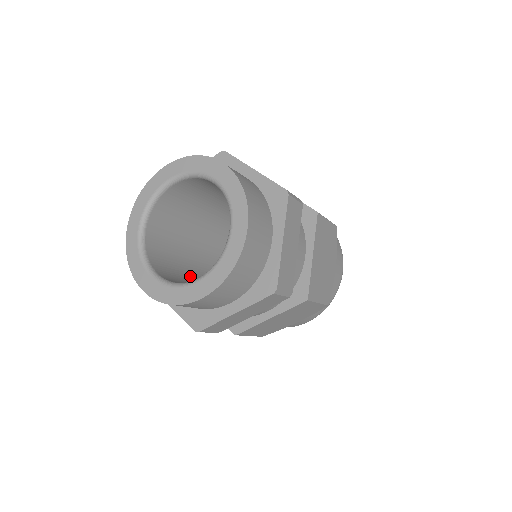
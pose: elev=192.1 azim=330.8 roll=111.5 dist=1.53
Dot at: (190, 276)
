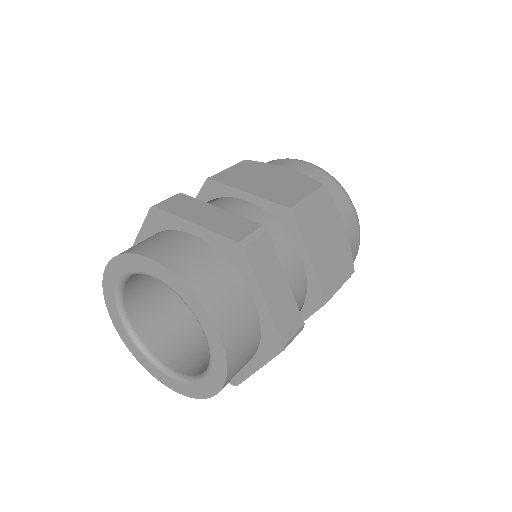
Dot at: occluded
